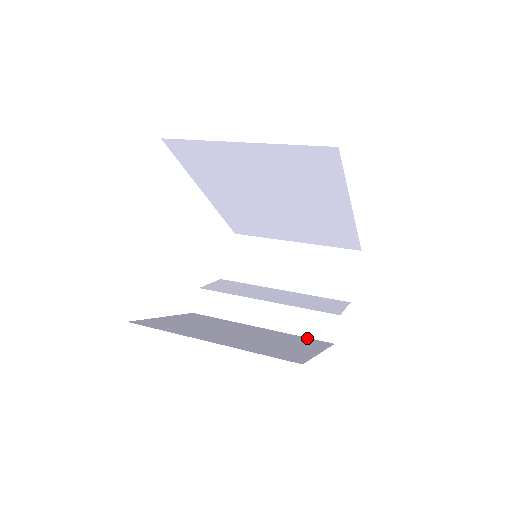
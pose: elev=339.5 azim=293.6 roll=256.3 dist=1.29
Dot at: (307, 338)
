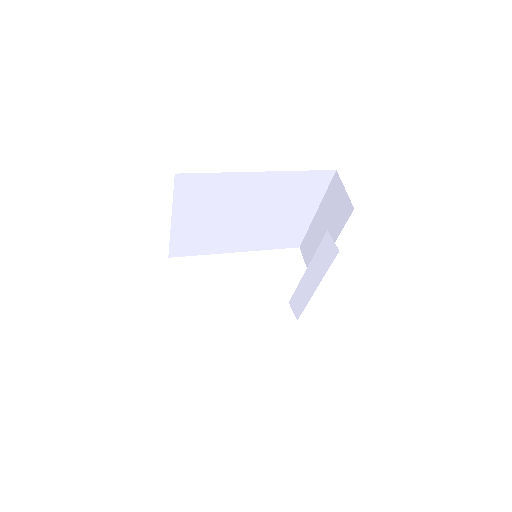
Dot at: (328, 266)
